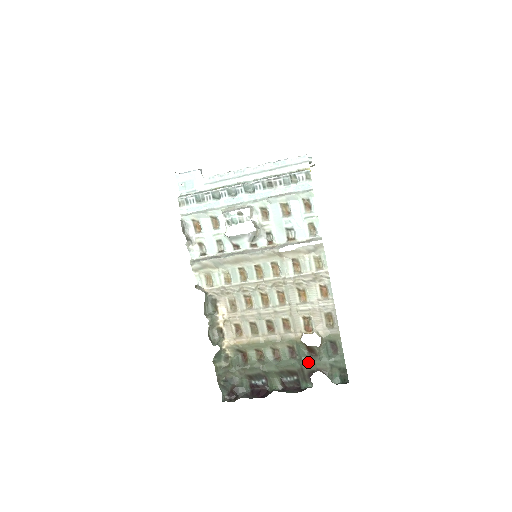
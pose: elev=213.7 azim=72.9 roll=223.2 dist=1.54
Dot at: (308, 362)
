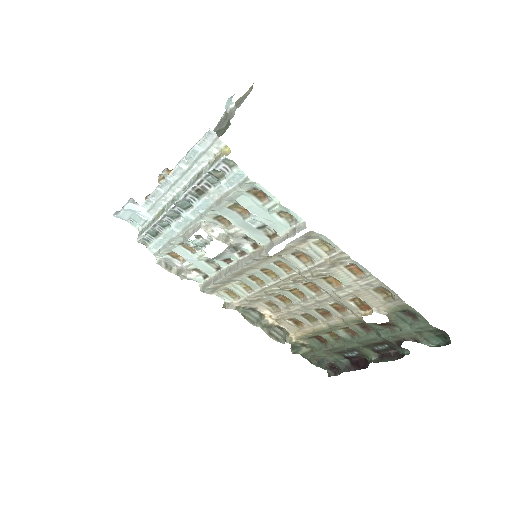
Dot at: (388, 336)
